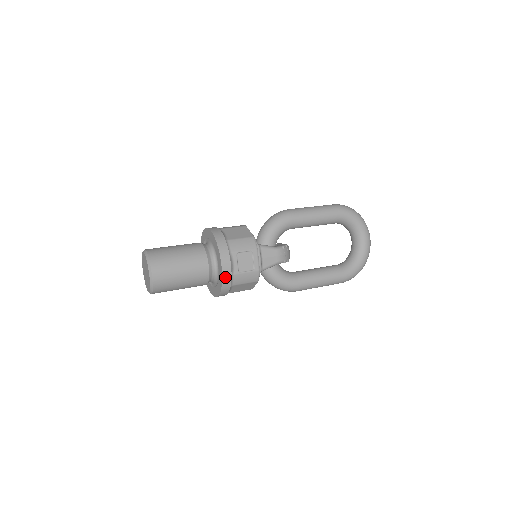
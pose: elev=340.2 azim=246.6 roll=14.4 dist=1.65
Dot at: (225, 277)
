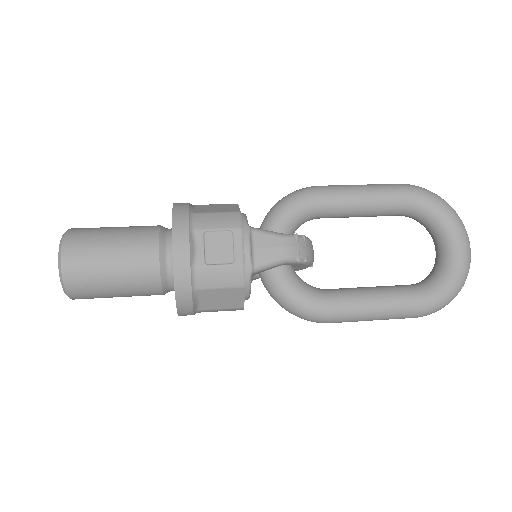
Dot at: (179, 269)
